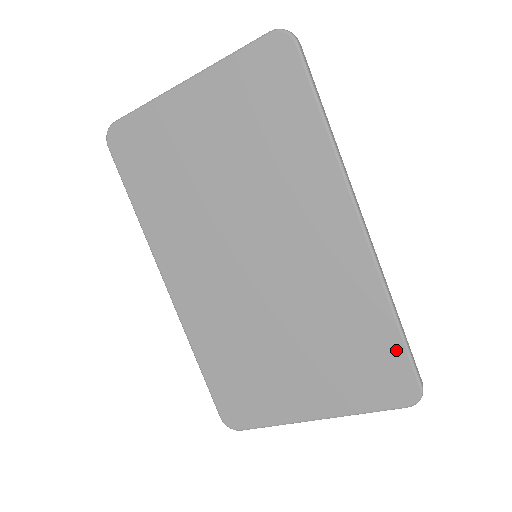
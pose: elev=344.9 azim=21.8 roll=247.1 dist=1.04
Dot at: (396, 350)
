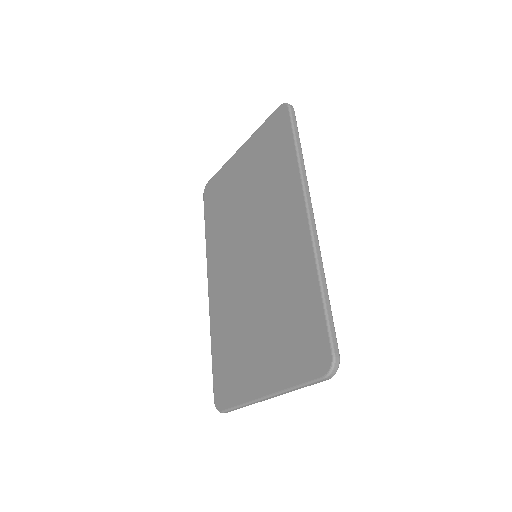
Dot at: (319, 319)
